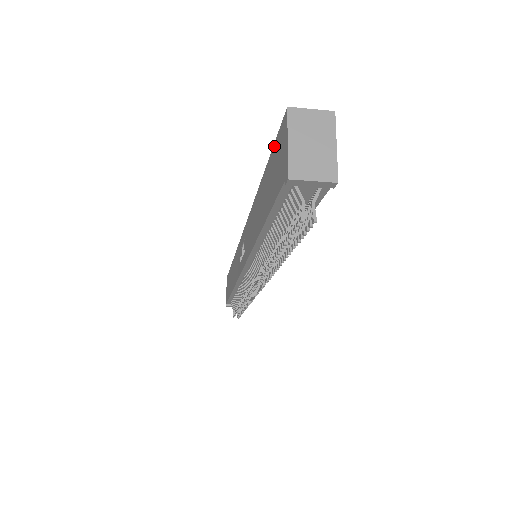
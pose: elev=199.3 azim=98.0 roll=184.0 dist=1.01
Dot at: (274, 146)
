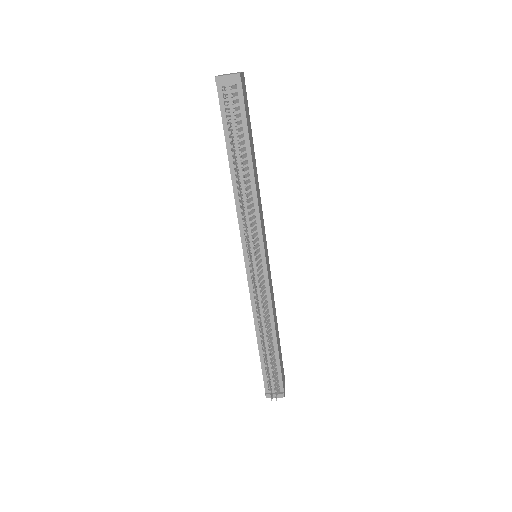
Dot at: occluded
